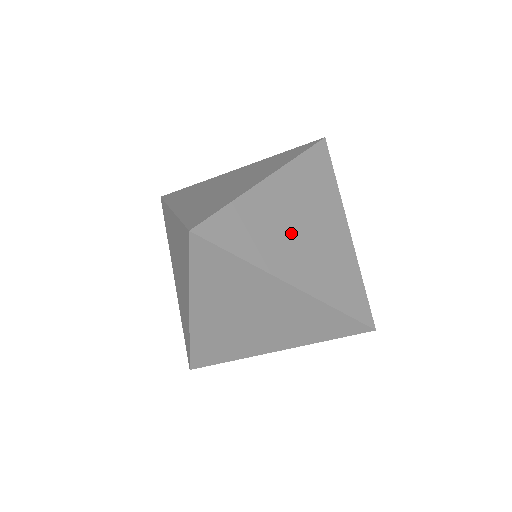
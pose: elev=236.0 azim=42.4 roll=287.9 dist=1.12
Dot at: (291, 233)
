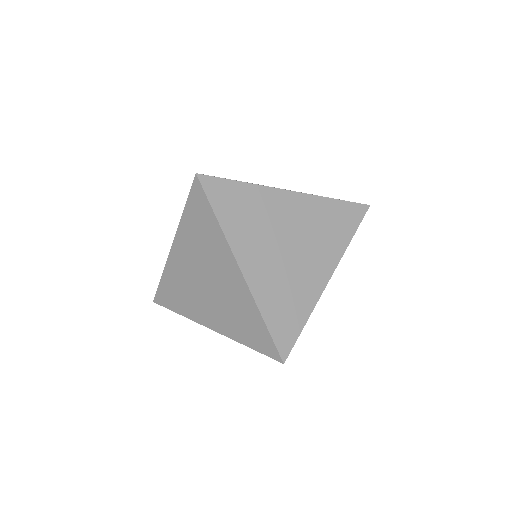
Dot at: occluded
